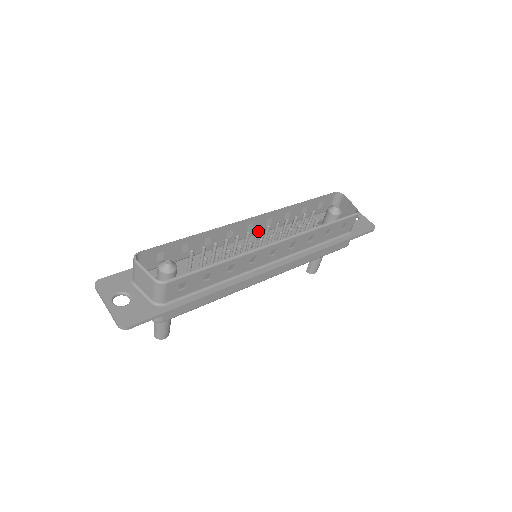
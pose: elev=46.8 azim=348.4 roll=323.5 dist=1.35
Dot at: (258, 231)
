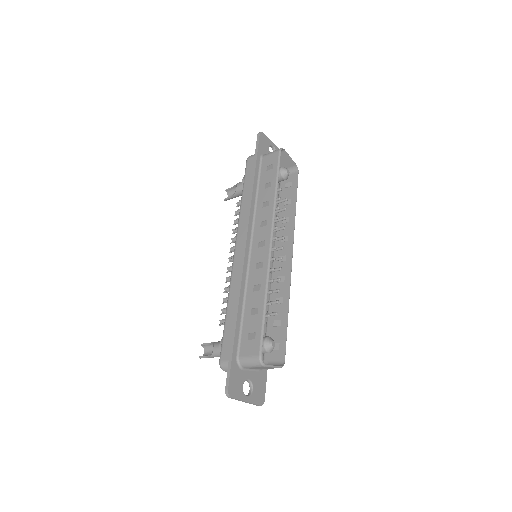
Dot at: occluded
